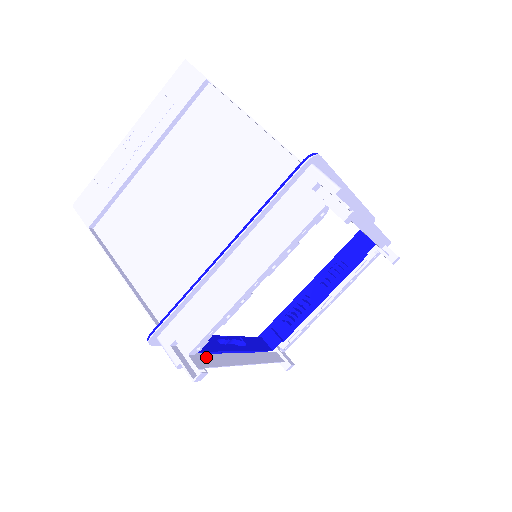
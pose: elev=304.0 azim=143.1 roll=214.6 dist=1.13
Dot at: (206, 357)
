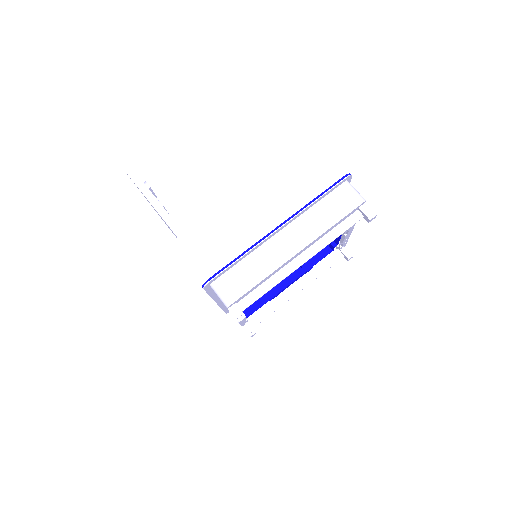
Dot at: (259, 314)
